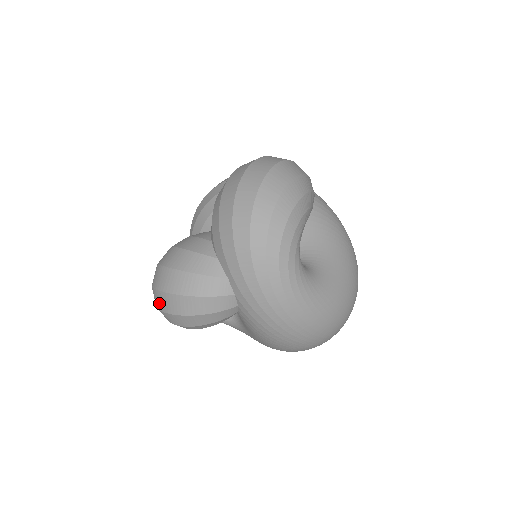
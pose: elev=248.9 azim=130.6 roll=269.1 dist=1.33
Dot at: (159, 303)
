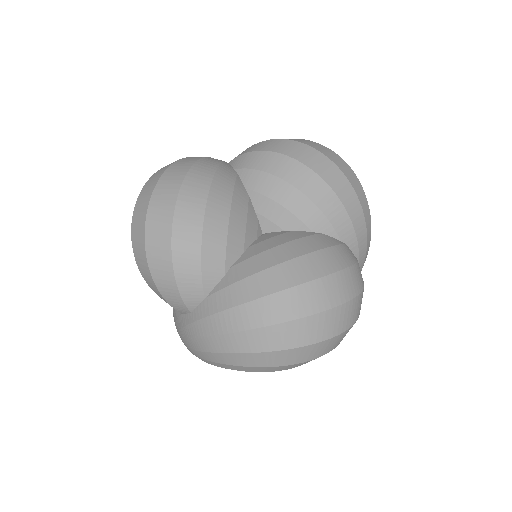
Dot at: (137, 221)
